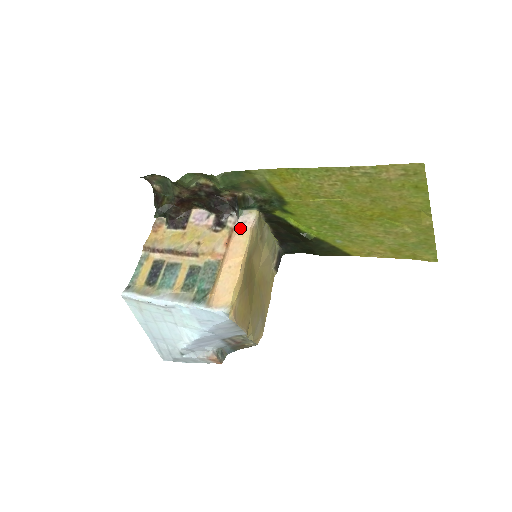
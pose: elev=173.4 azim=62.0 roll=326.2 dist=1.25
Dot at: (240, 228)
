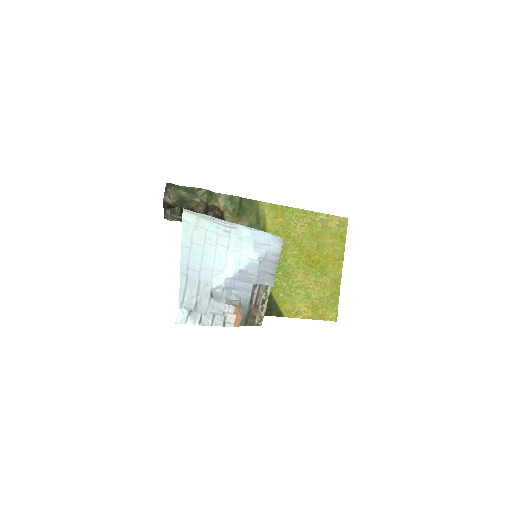
Dot at: occluded
